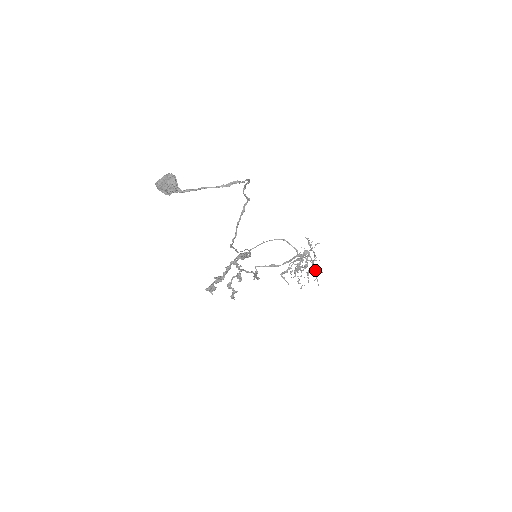
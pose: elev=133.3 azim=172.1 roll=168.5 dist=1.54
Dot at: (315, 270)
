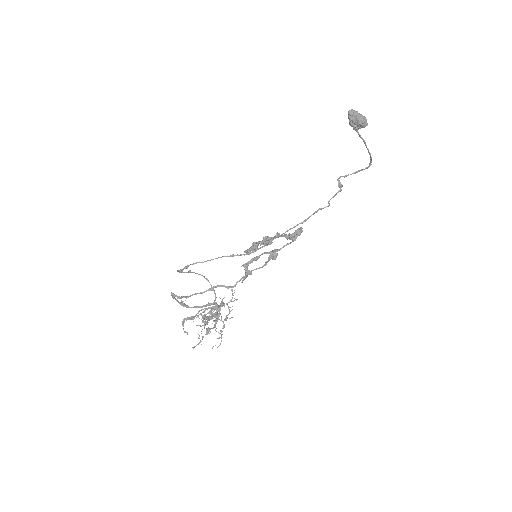
Dot at: occluded
